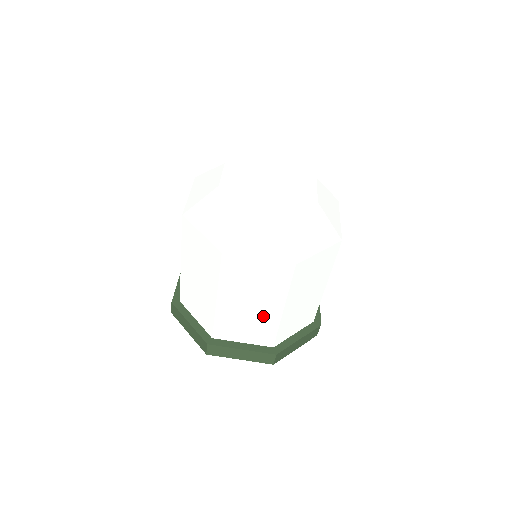
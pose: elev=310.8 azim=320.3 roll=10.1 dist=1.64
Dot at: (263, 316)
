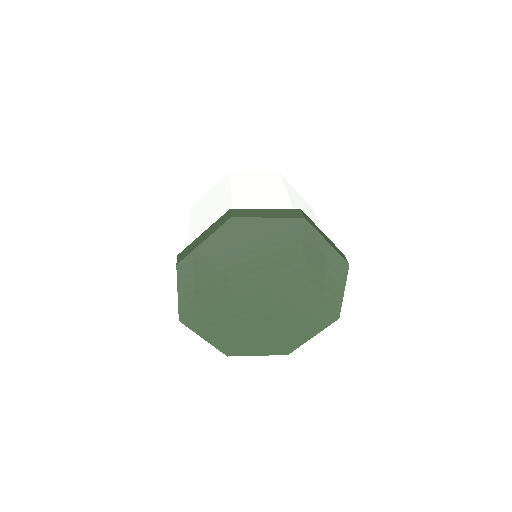
Dot at: occluded
